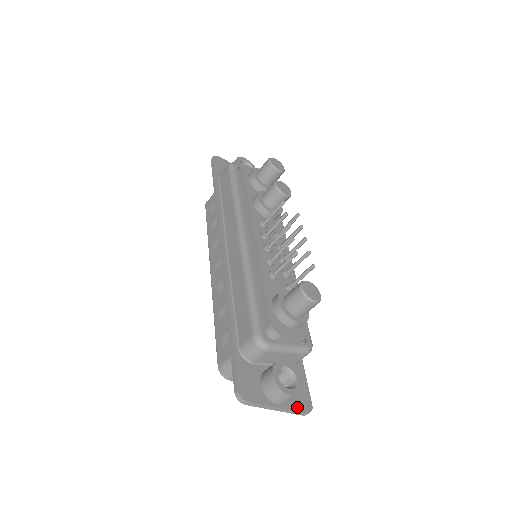
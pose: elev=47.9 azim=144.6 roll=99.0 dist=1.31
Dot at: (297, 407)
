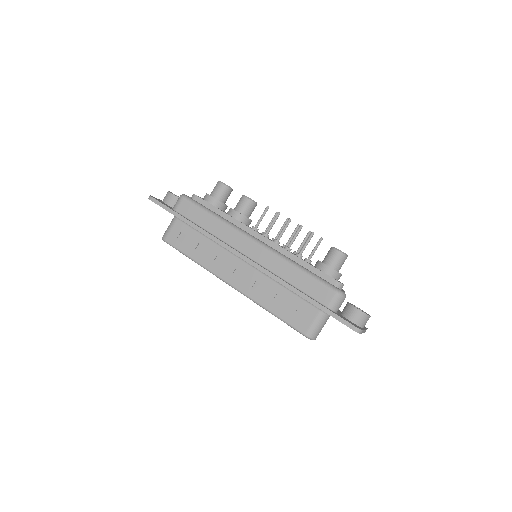
Dot at: (364, 327)
